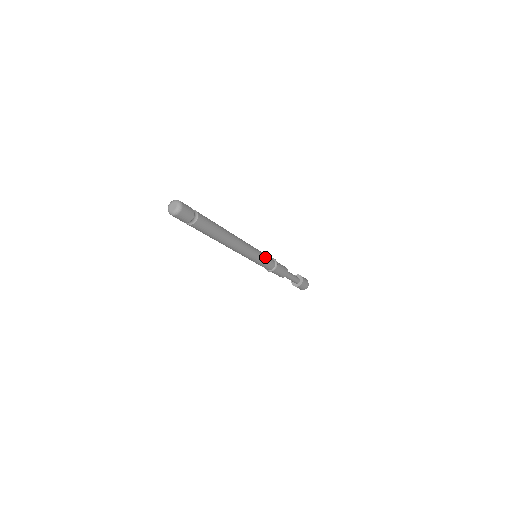
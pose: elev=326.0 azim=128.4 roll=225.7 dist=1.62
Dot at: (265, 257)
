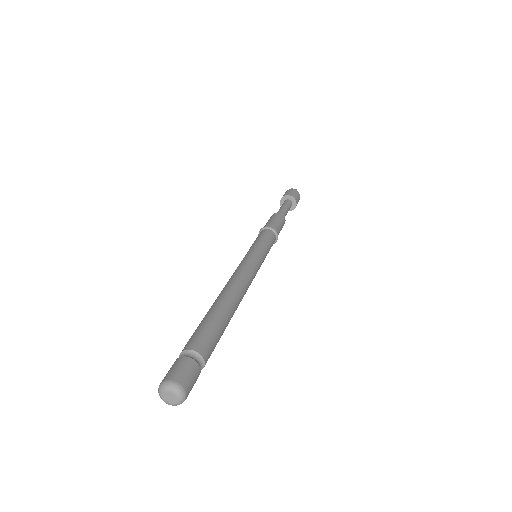
Dot at: (267, 248)
